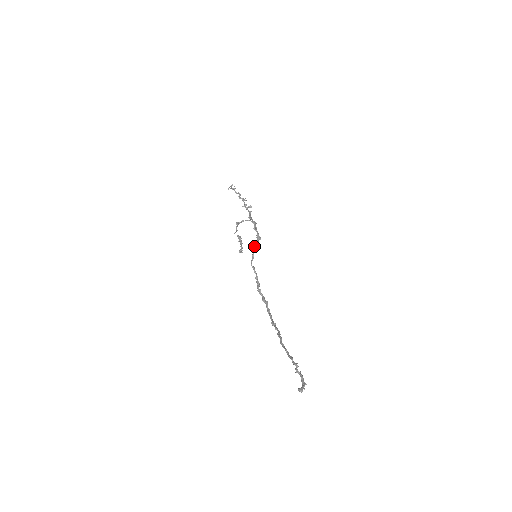
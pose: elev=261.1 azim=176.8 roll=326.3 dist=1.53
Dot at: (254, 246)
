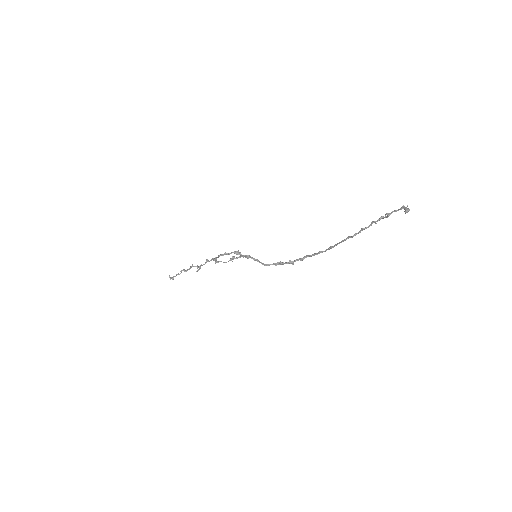
Dot at: occluded
